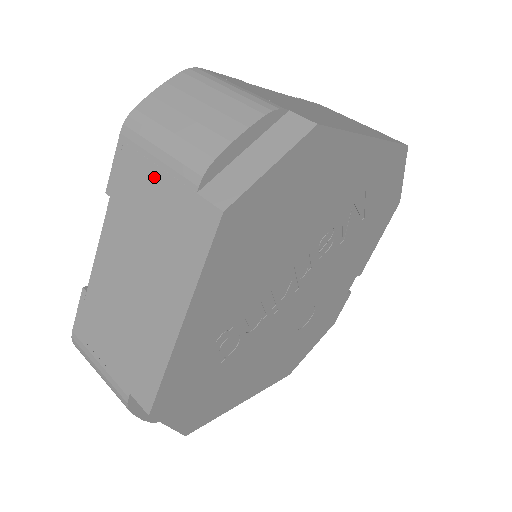
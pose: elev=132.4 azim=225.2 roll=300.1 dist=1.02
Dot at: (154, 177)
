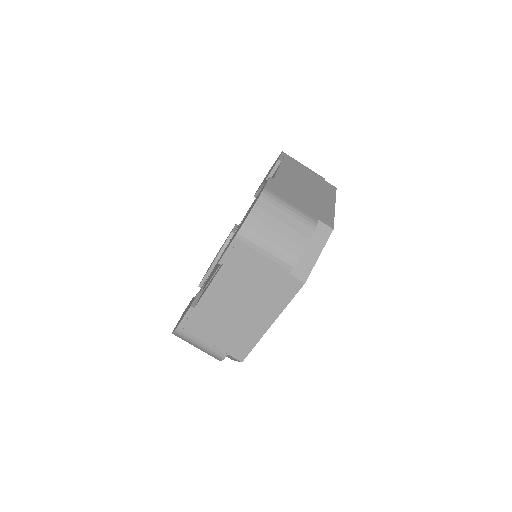
Dot at: (260, 263)
